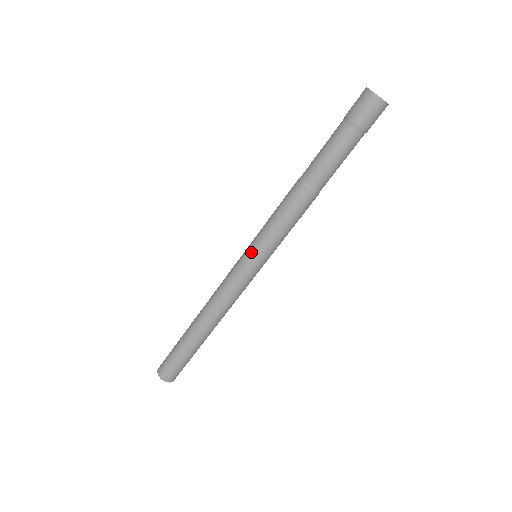
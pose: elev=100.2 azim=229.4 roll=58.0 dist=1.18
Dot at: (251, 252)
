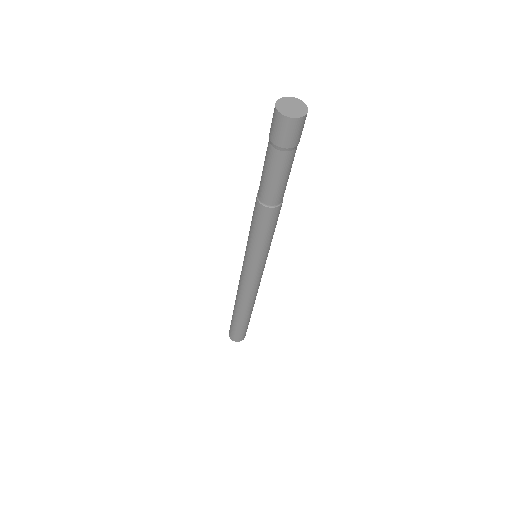
Dot at: (251, 261)
